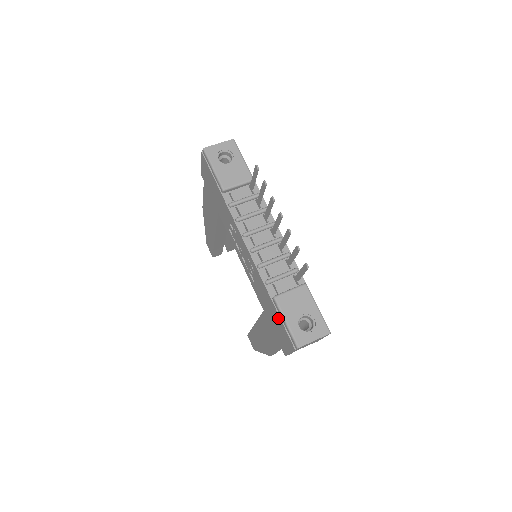
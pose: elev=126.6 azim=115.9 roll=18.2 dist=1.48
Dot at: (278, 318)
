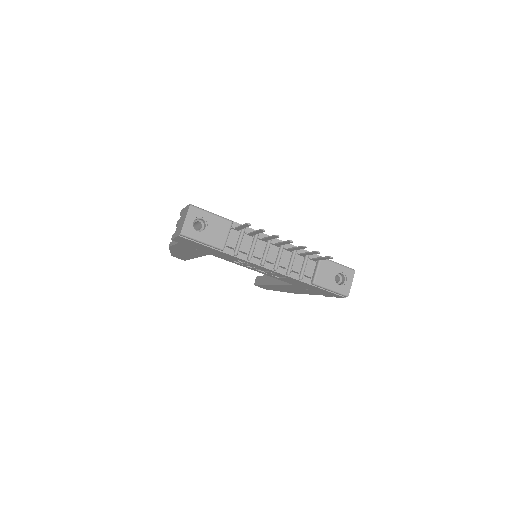
Dot at: (321, 290)
